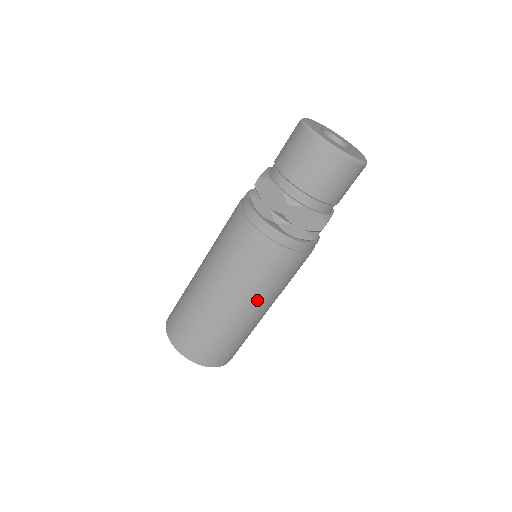
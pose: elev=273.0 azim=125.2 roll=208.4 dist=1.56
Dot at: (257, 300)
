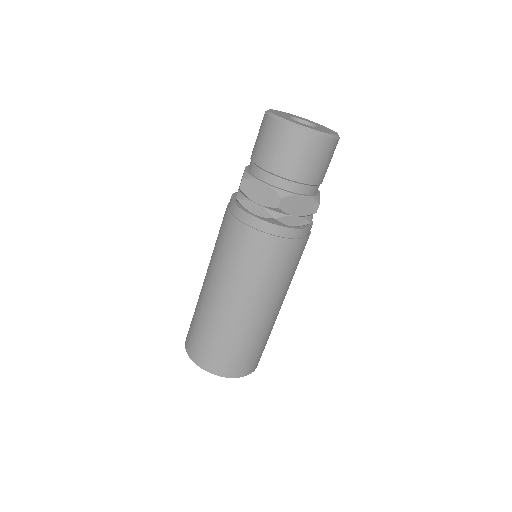
Dot at: (273, 297)
